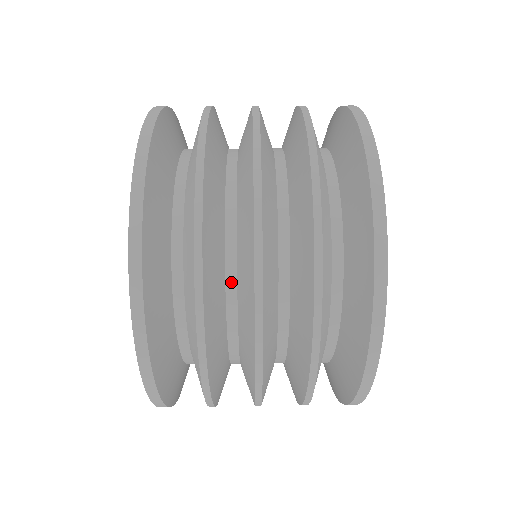
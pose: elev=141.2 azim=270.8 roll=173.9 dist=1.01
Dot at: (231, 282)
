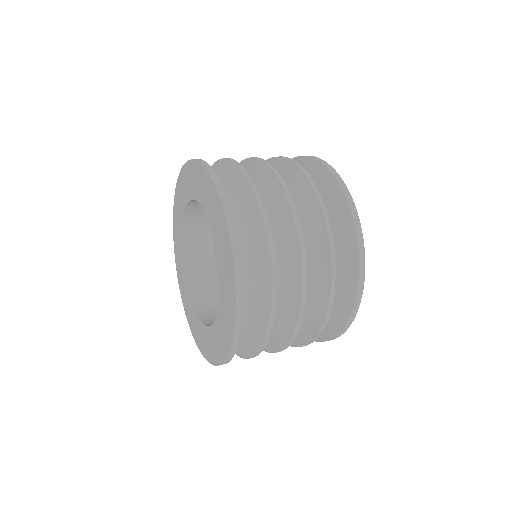
Dot at: occluded
